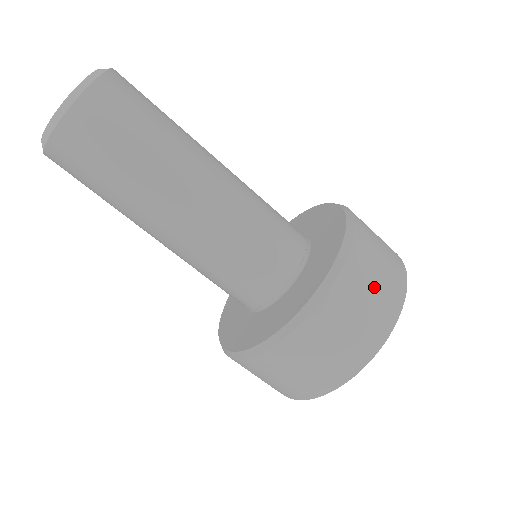
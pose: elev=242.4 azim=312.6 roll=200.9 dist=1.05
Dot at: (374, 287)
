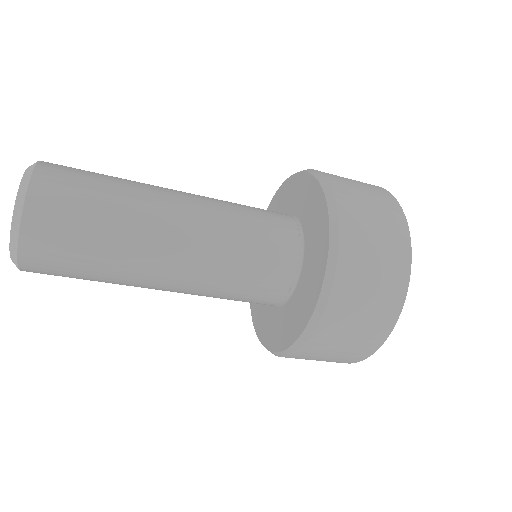
Dot at: (322, 360)
